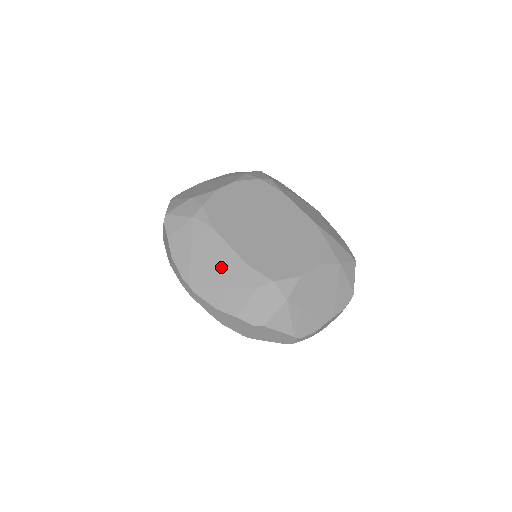
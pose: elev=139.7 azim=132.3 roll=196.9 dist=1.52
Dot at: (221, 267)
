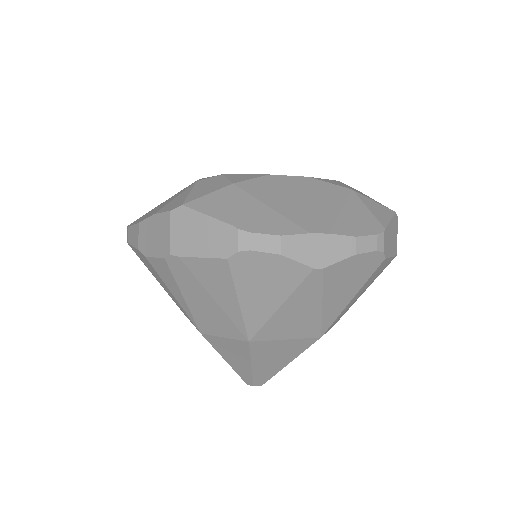
Dot at: occluded
